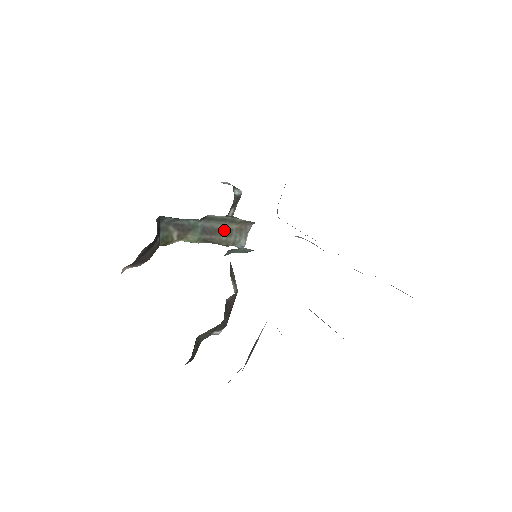
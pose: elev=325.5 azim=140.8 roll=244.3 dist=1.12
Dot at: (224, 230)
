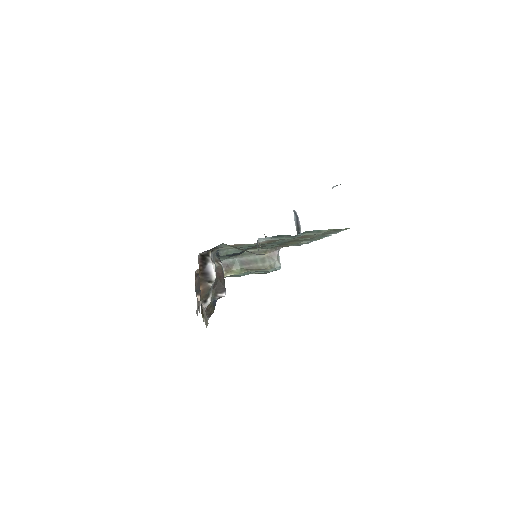
Dot at: (258, 260)
